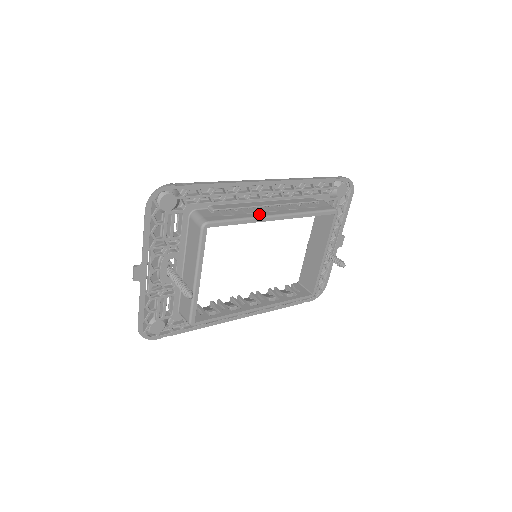
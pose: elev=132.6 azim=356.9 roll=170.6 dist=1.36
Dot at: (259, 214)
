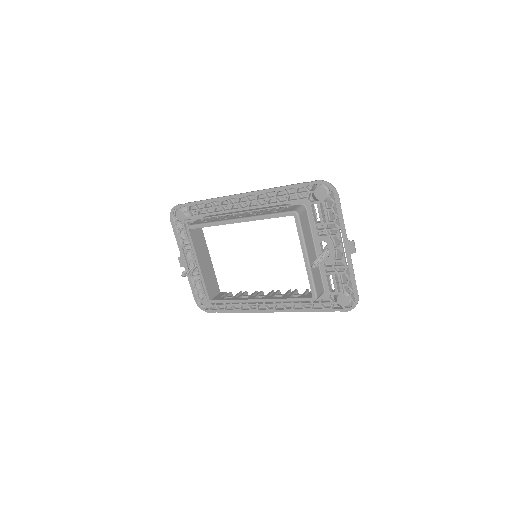
Dot at: (225, 219)
